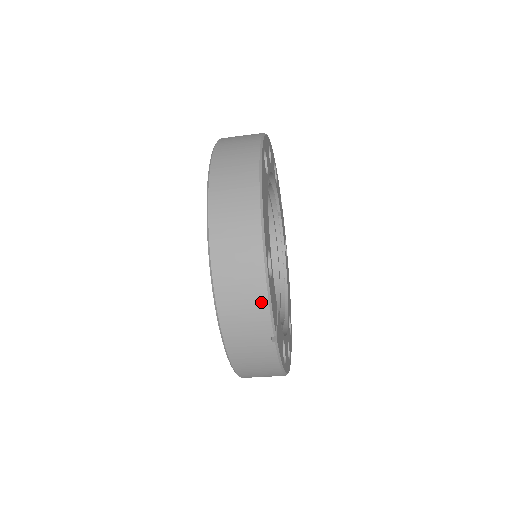
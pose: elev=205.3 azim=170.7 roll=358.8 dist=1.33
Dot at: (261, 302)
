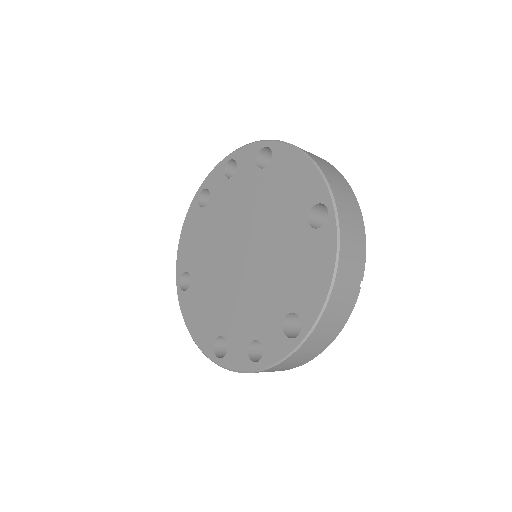
Dot at: (363, 244)
